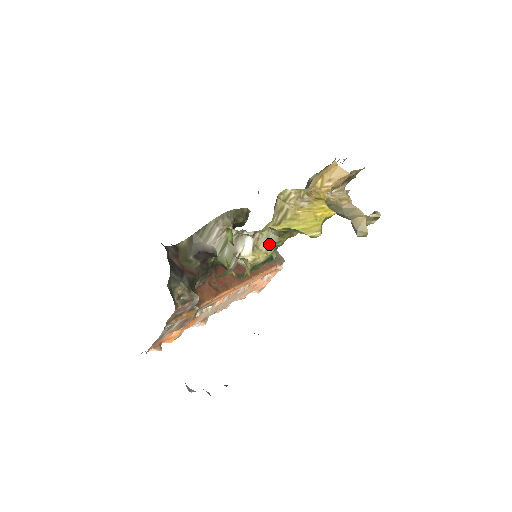
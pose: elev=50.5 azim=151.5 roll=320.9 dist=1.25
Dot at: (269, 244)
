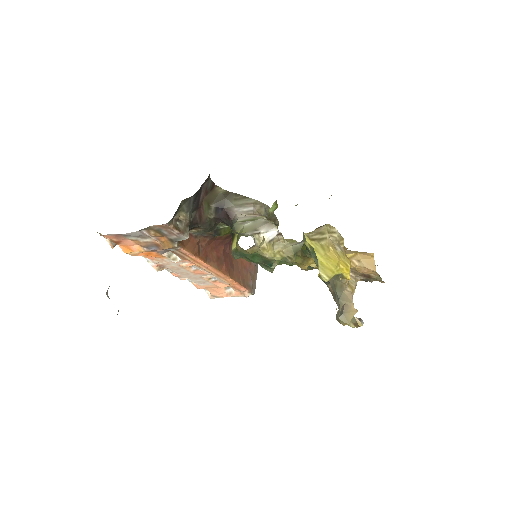
Dot at: (282, 251)
